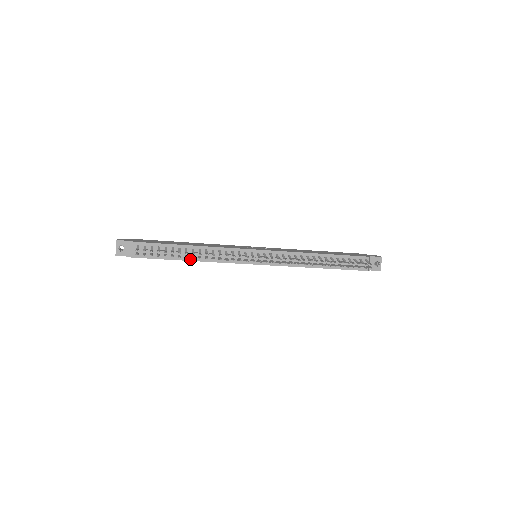
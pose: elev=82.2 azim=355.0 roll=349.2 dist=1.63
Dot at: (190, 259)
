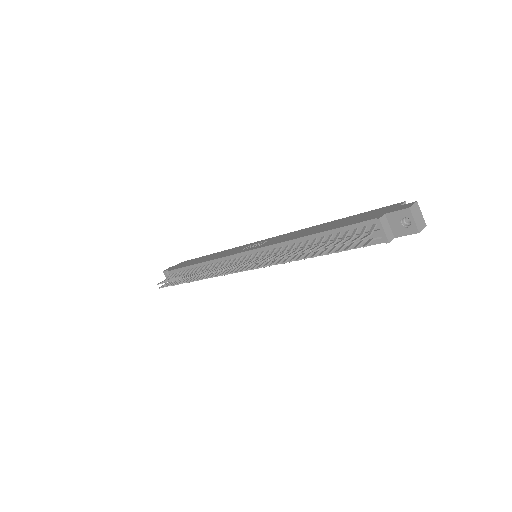
Dot at: occluded
